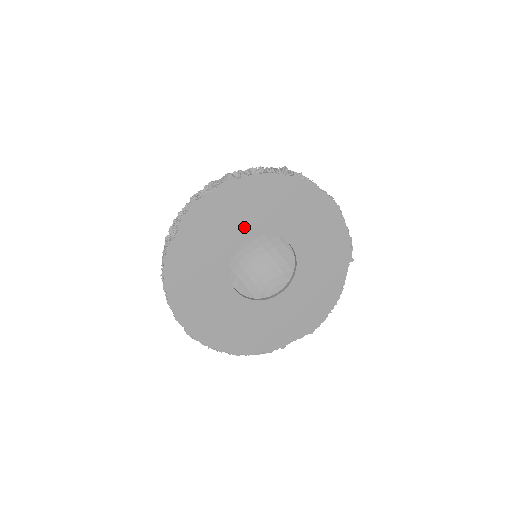
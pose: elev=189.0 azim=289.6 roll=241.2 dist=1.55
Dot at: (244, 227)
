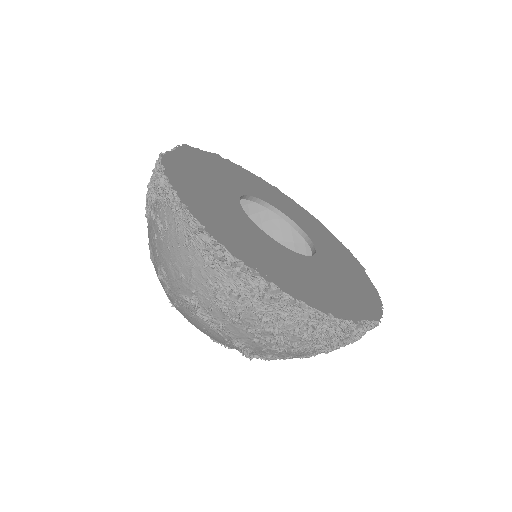
Dot at: (243, 186)
